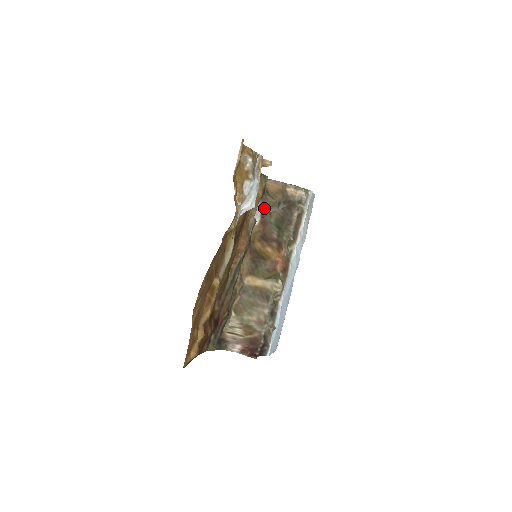
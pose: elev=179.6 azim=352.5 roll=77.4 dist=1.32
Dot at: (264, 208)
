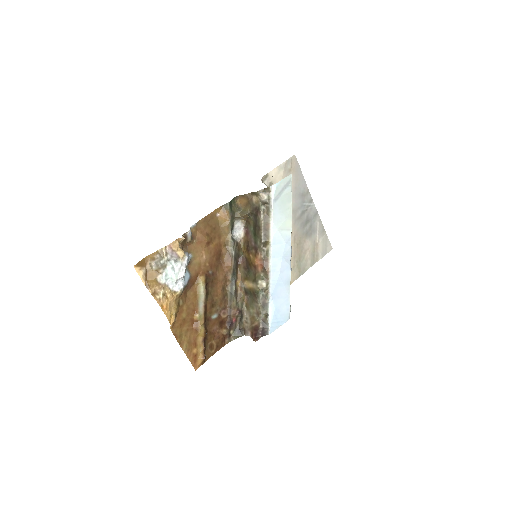
Dot at: (244, 220)
